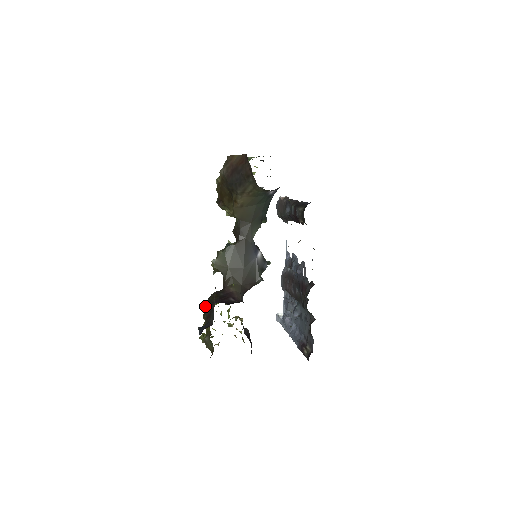
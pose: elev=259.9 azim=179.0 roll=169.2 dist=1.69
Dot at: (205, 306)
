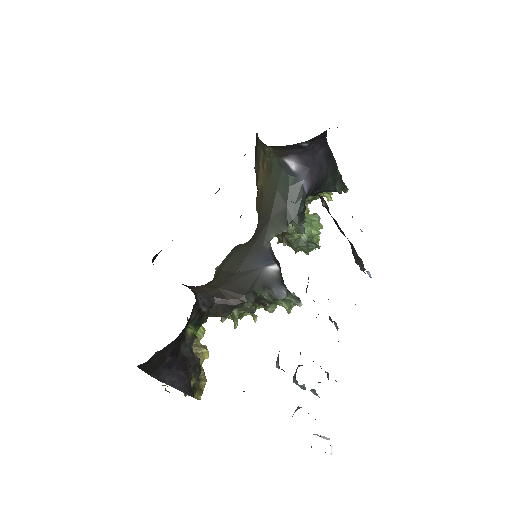
Dot at: occluded
